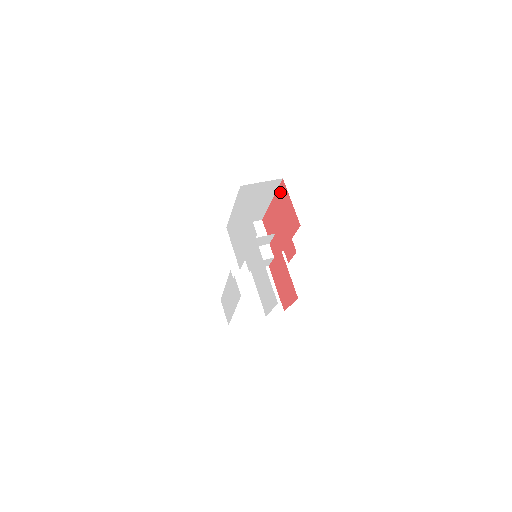
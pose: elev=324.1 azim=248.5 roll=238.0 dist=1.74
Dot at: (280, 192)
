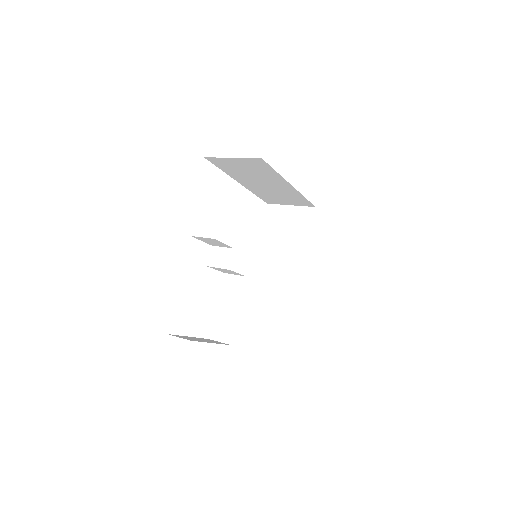
Dot at: occluded
